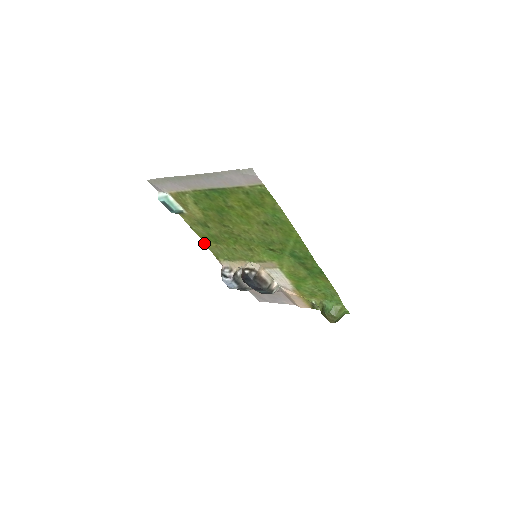
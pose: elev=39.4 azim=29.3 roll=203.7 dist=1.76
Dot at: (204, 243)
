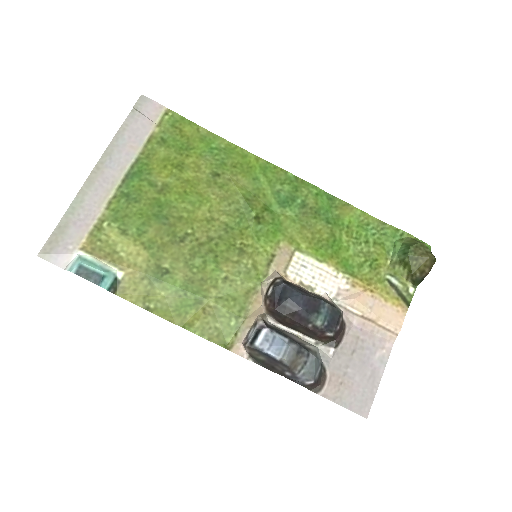
Dot at: occluded
